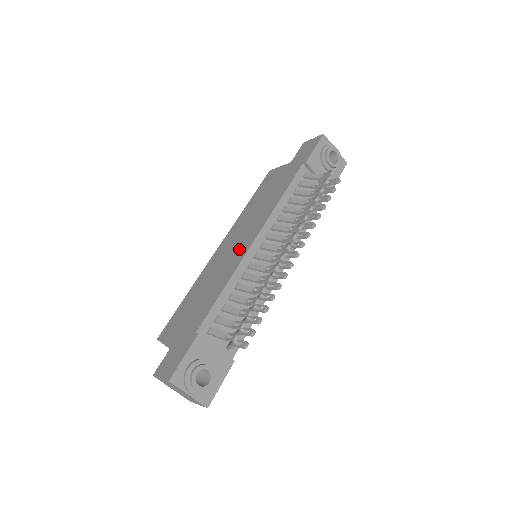
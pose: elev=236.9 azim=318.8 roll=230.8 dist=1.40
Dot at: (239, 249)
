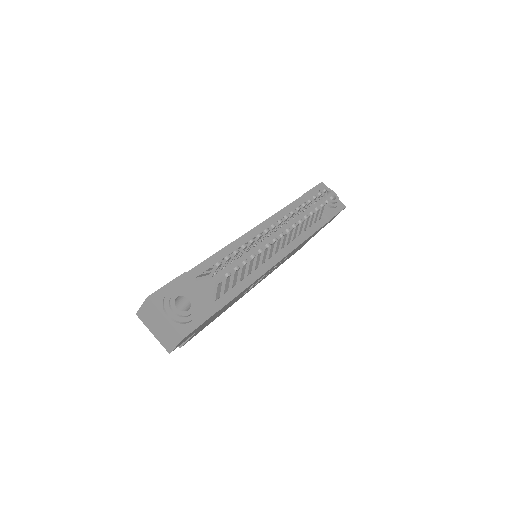
Dot at: occluded
